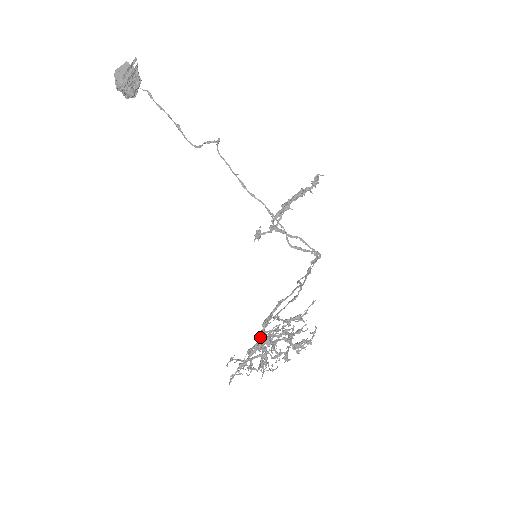
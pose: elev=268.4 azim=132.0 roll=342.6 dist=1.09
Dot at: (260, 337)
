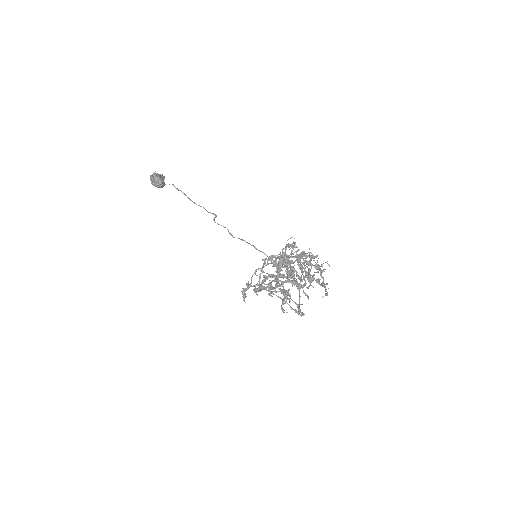
Dot at: occluded
